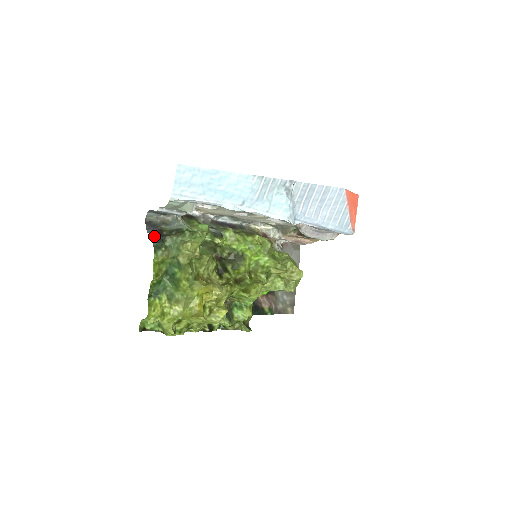
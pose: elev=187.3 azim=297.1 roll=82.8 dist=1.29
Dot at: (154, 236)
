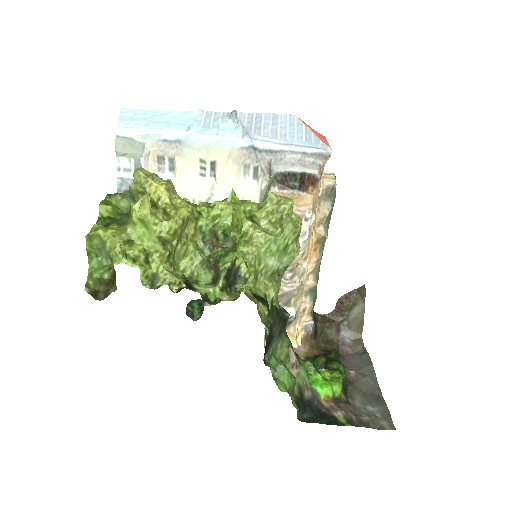
Dot at: occluded
